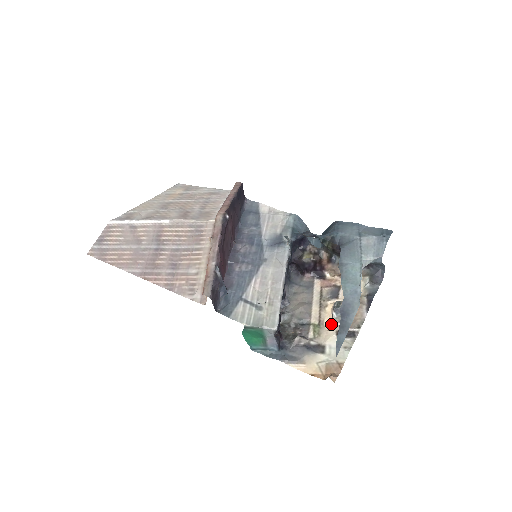
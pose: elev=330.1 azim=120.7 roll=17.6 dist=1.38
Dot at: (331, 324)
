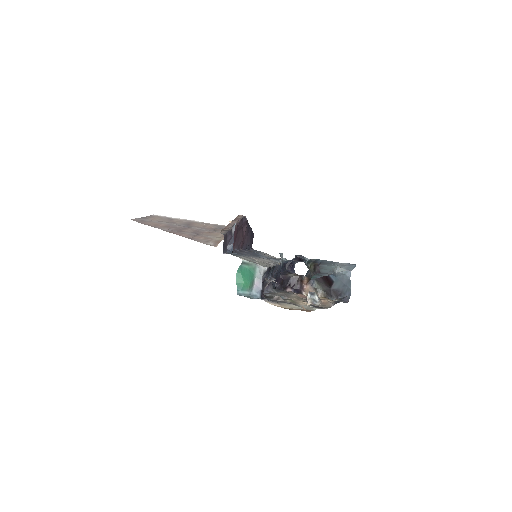
Dot at: (304, 304)
